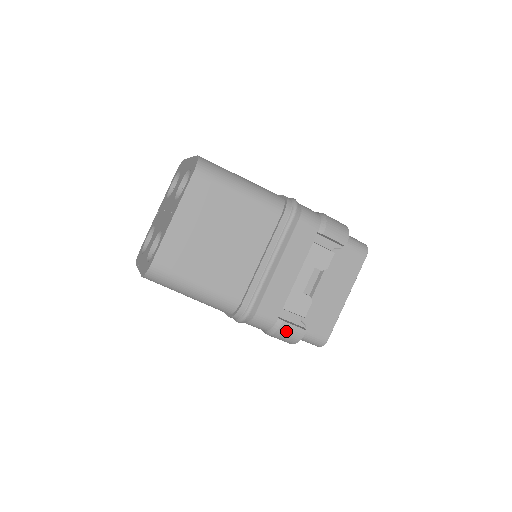
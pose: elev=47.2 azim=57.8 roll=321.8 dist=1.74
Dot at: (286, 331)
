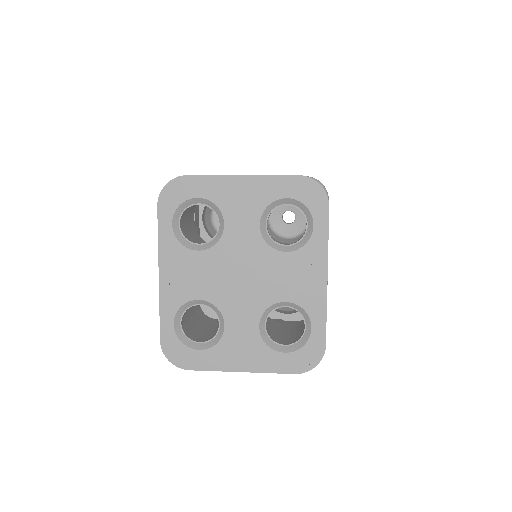
Dot at: occluded
